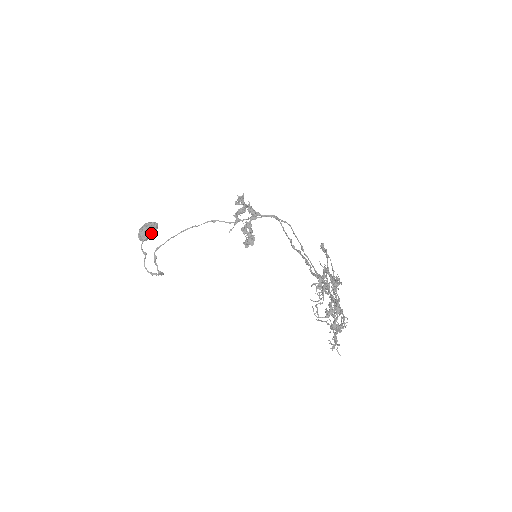
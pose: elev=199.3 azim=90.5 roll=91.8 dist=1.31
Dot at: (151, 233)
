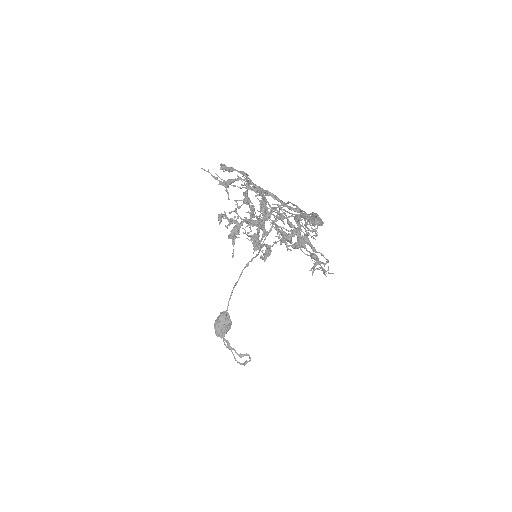
Dot at: (223, 324)
